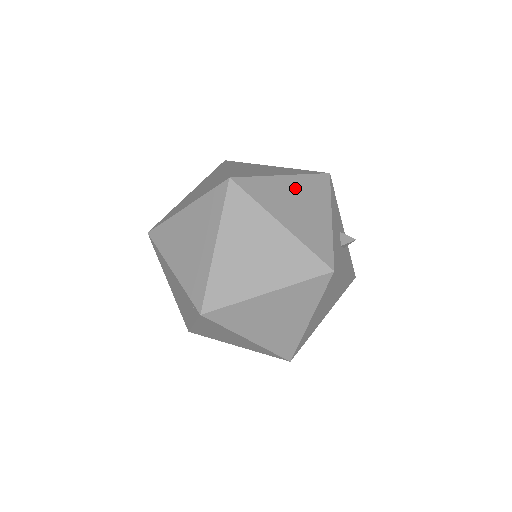
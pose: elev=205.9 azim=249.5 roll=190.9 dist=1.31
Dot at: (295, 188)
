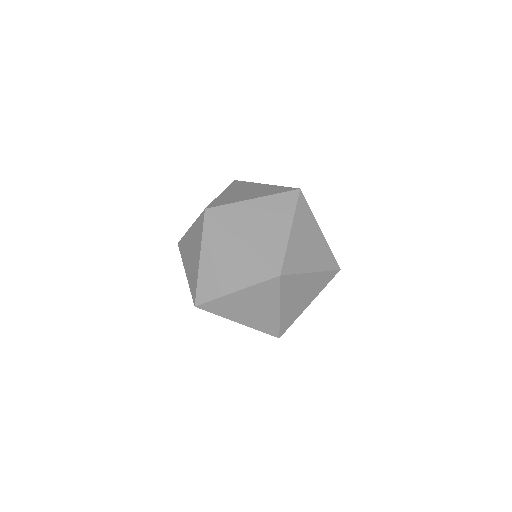
Dot at: occluded
